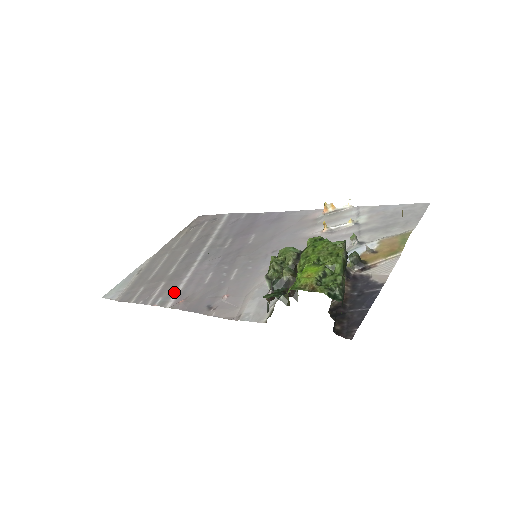
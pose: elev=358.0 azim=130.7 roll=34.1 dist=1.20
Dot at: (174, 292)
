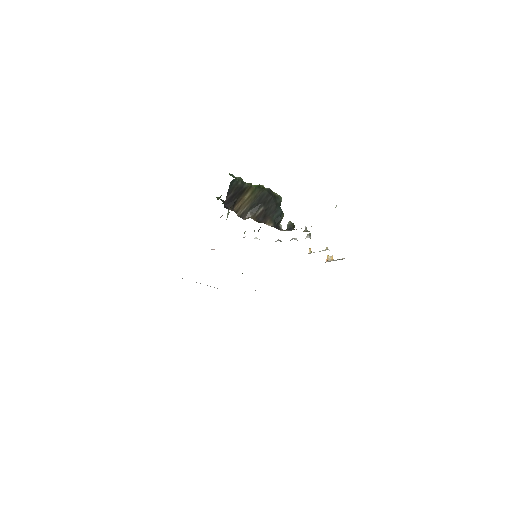
Dot at: occluded
